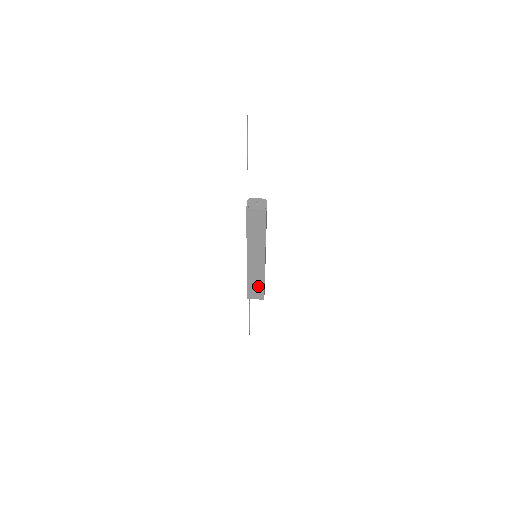
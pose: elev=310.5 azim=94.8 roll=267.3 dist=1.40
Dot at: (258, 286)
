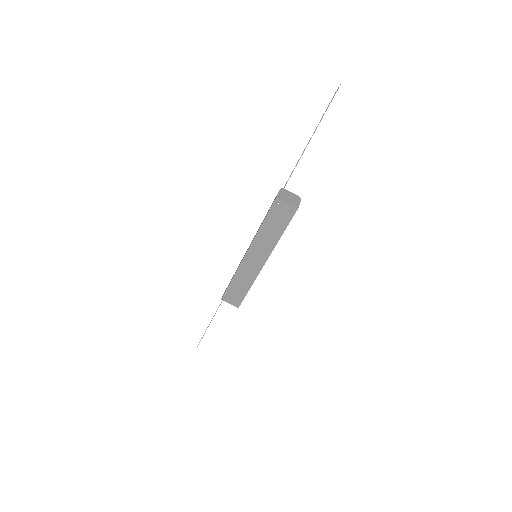
Dot at: (240, 290)
